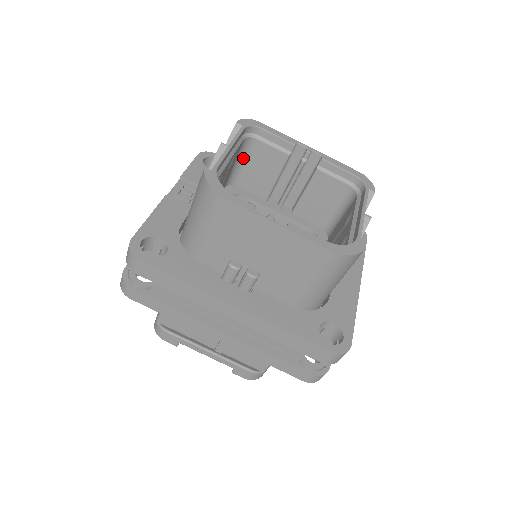
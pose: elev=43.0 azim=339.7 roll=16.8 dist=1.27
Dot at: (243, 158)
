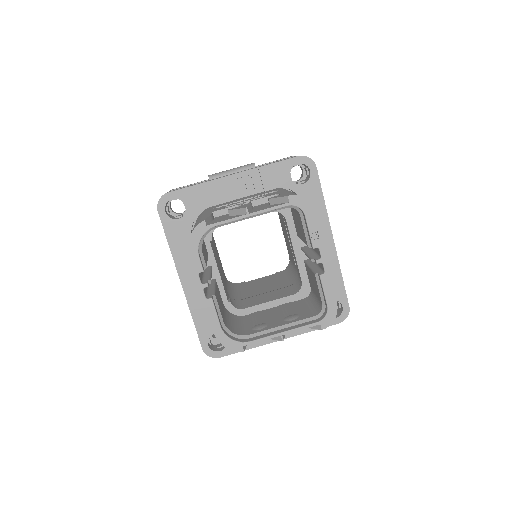
Dot at: (293, 208)
